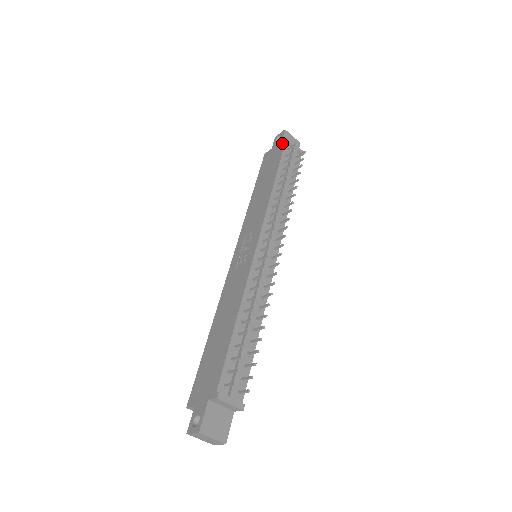
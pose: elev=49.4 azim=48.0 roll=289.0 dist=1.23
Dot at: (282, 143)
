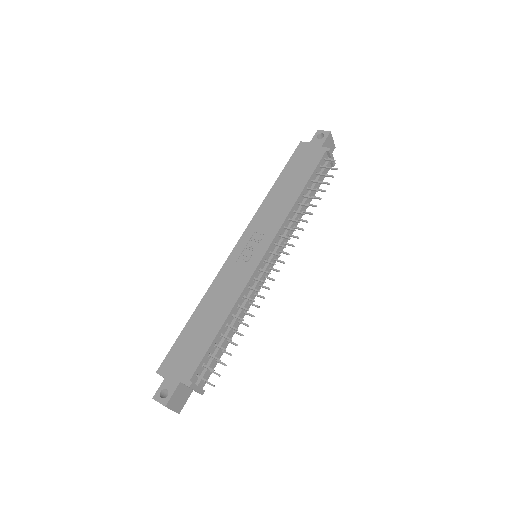
Dot at: (323, 148)
